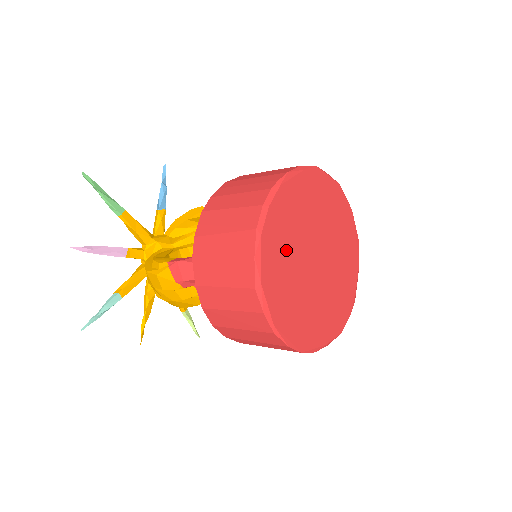
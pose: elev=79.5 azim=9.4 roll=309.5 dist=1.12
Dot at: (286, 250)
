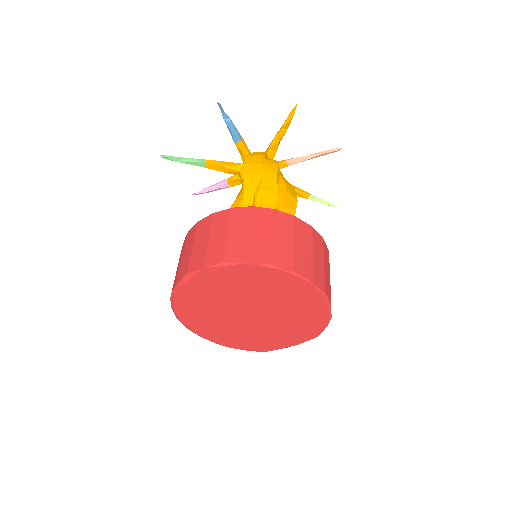
Dot at: (210, 320)
